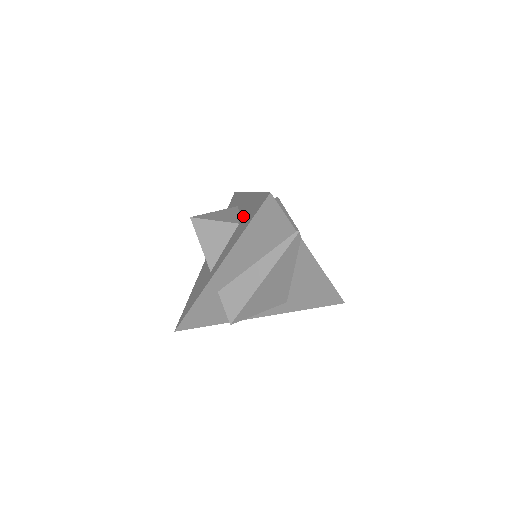
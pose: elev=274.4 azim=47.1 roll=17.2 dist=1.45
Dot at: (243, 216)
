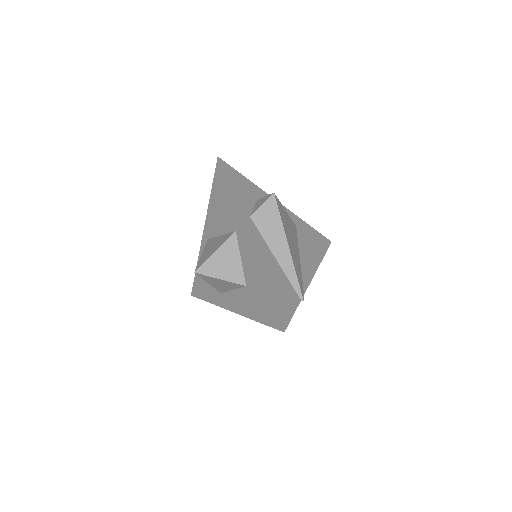
Dot at: (250, 285)
